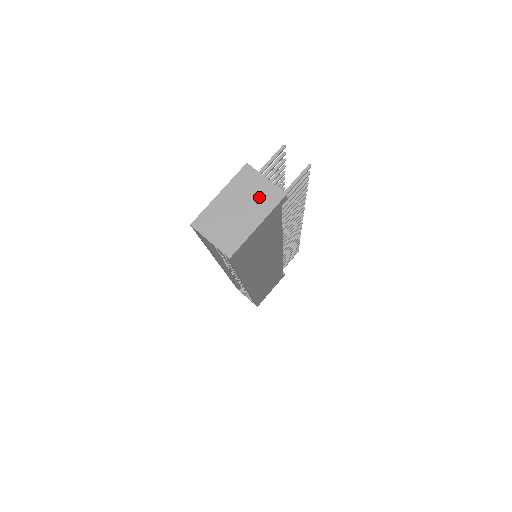
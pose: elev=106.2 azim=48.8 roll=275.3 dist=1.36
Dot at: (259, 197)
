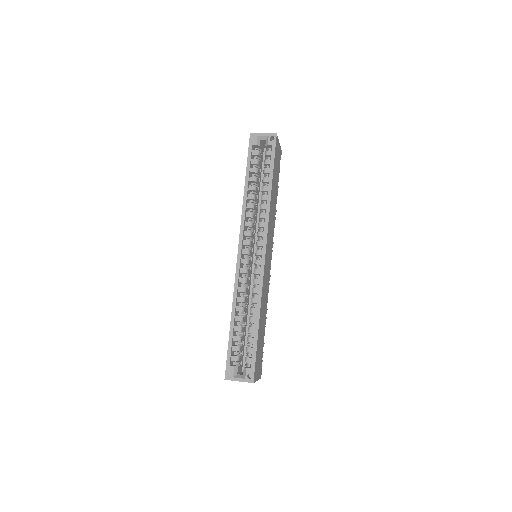
Dot at: occluded
